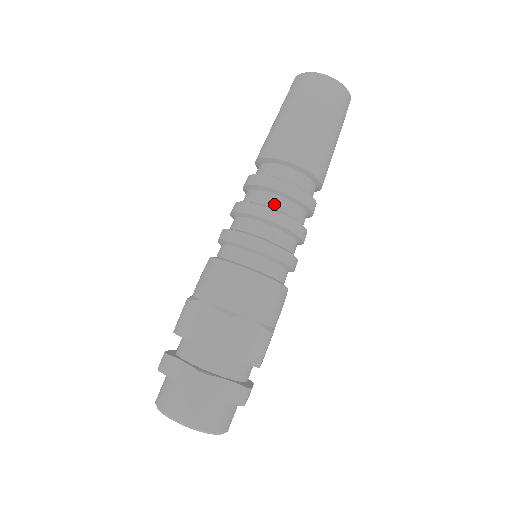
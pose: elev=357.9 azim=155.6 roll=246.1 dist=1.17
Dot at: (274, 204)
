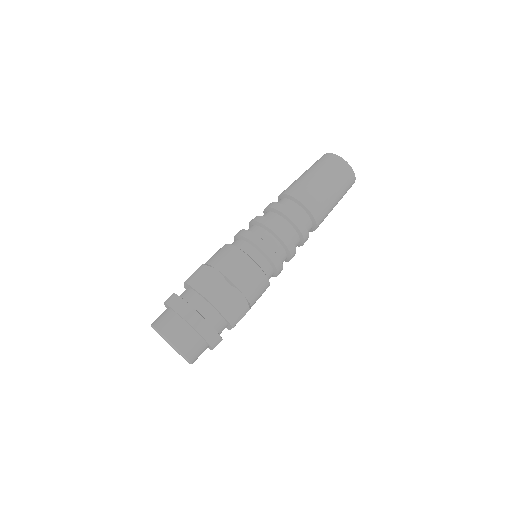
Dot at: (284, 227)
